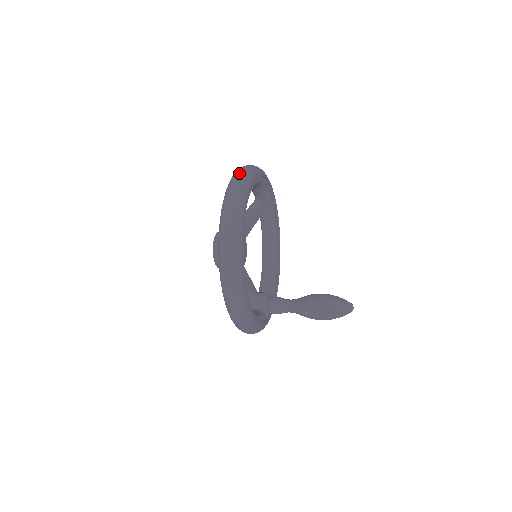
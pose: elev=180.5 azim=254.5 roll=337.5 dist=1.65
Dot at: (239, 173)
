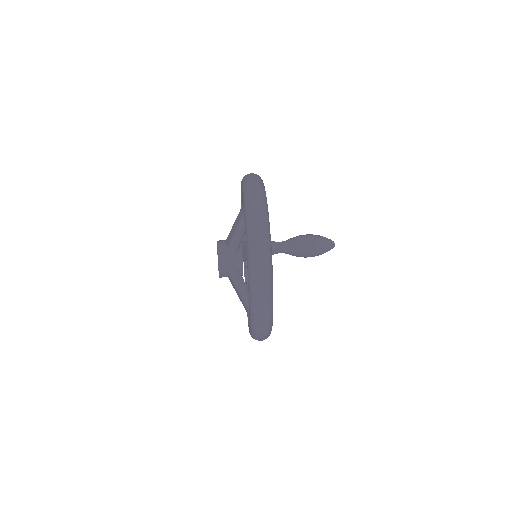
Dot at: (261, 294)
